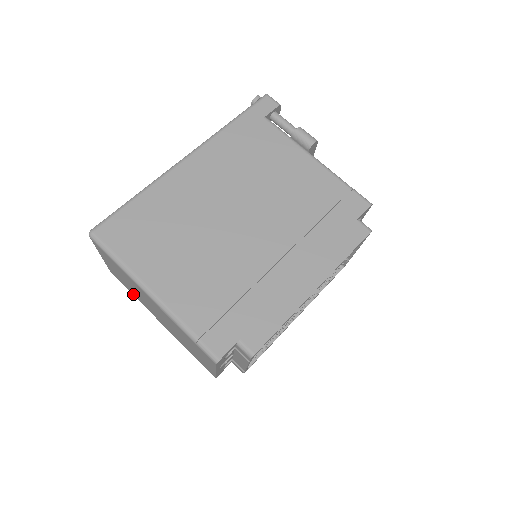
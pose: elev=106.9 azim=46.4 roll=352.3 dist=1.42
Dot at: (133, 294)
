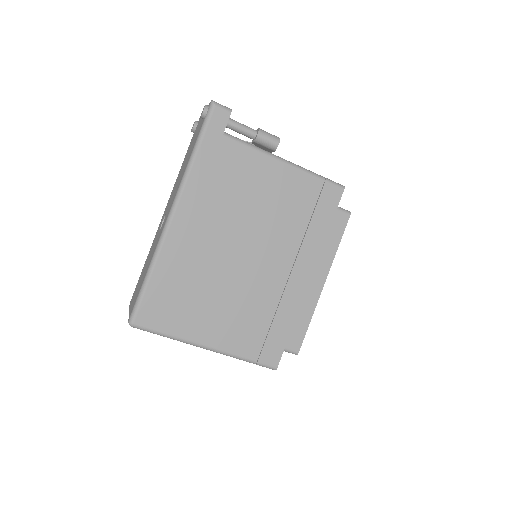
Dot at: occluded
